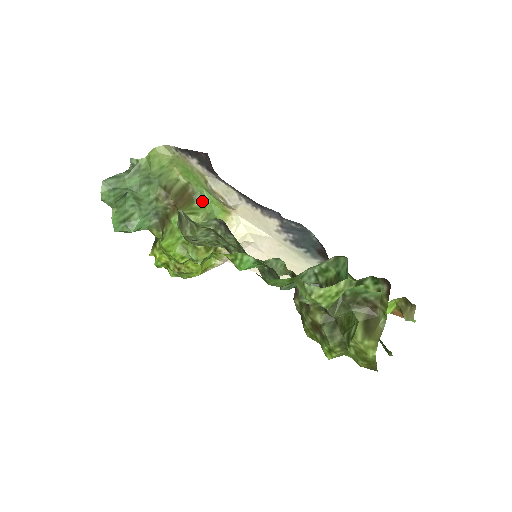
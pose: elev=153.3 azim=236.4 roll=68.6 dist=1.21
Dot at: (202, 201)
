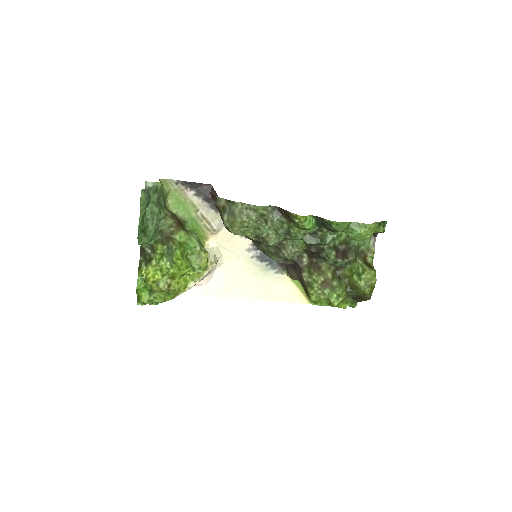
Dot at: (189, 227)
